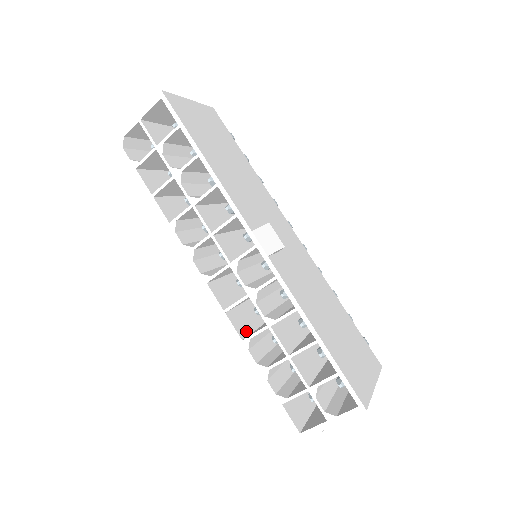
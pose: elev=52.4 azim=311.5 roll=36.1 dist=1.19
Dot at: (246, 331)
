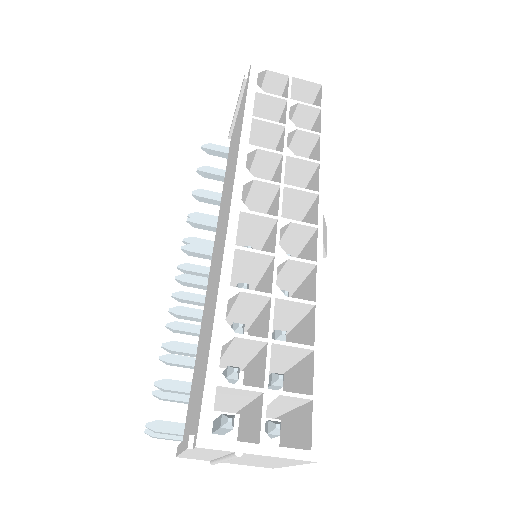
Dot at: occluded
